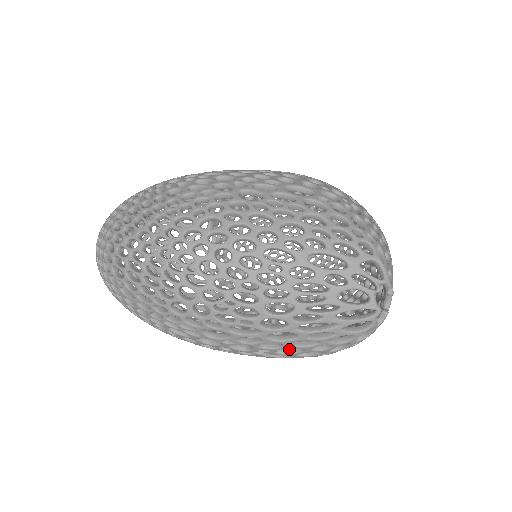
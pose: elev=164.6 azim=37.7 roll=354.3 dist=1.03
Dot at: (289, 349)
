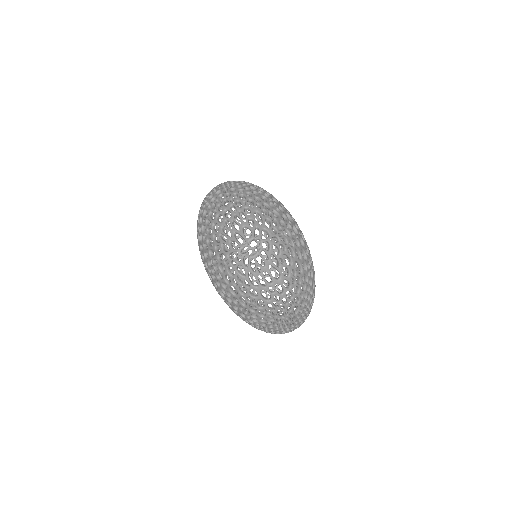
Dot at: (211, 245)
